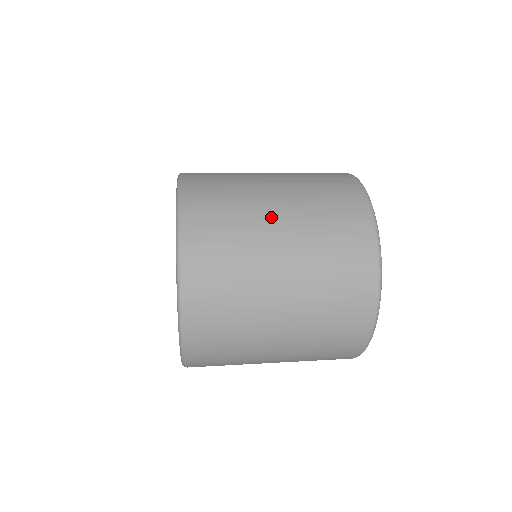
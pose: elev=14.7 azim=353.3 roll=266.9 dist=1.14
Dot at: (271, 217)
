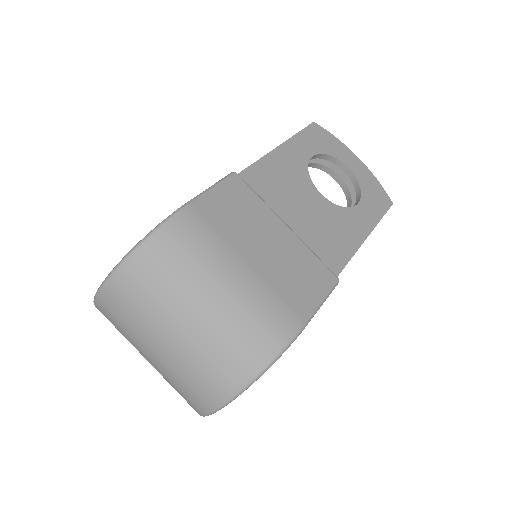
Dot at: (156, 341)
